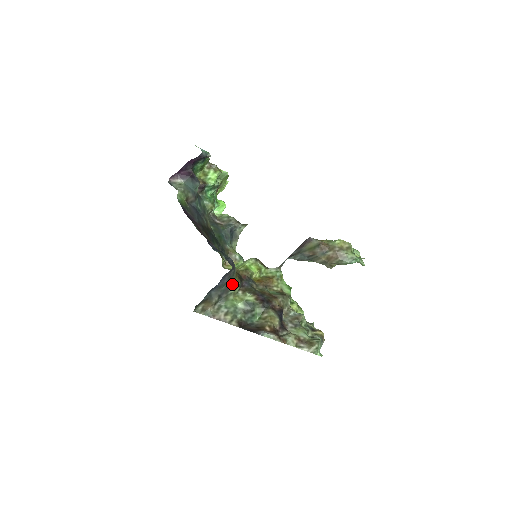
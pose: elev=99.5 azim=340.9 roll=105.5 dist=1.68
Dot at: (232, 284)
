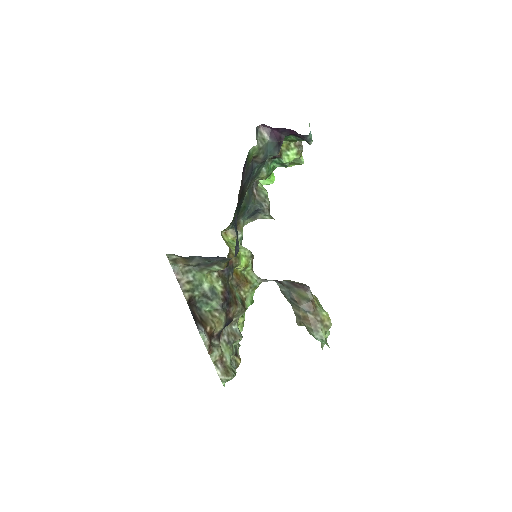
Dot at: (218, 264)
